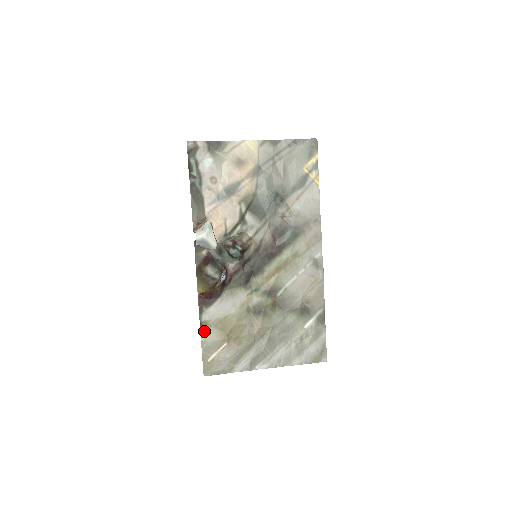
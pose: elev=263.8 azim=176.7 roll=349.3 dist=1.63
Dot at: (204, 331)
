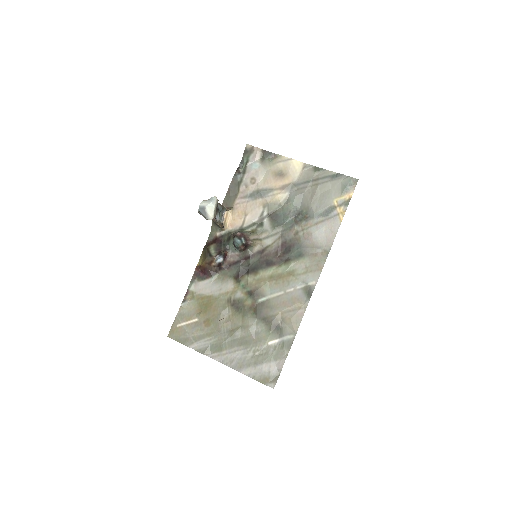
Dot at: (187, 299)
